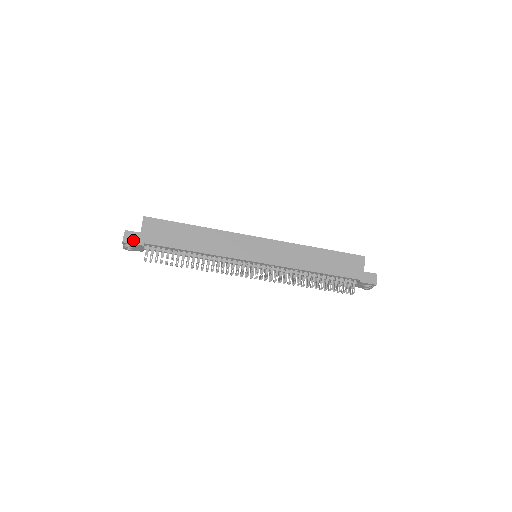
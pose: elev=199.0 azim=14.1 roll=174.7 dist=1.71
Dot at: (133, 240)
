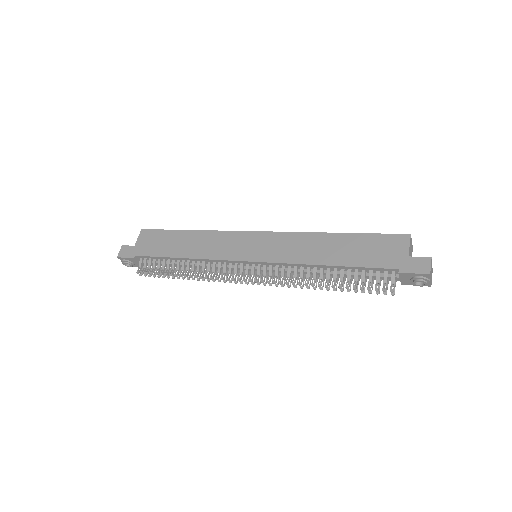
Dot at: (126, 254)
